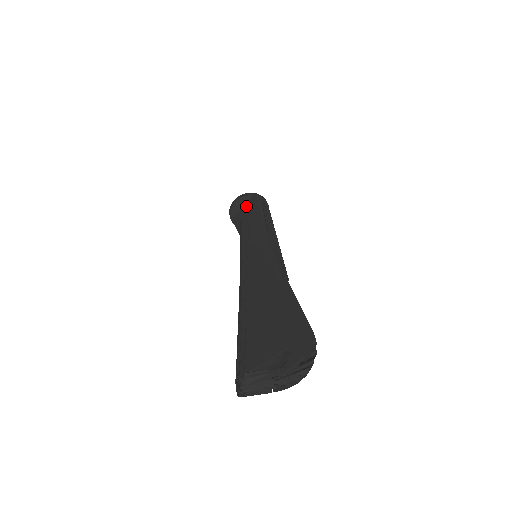
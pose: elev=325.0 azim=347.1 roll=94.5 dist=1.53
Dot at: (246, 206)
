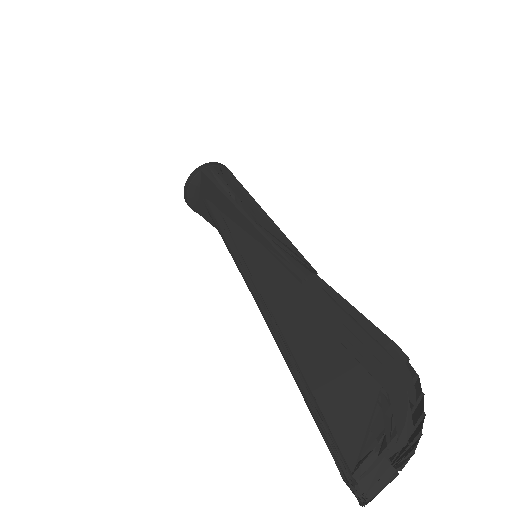
Dot at: (202, 189)
